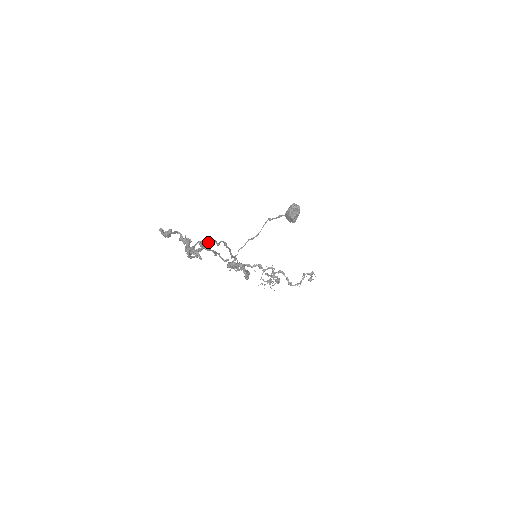
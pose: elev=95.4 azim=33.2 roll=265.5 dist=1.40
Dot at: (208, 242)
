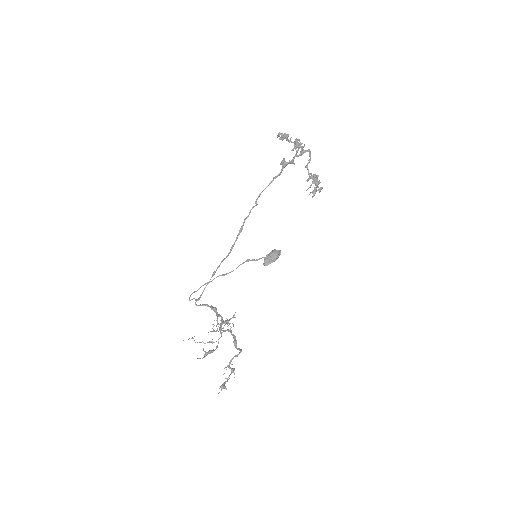
Dot at: (259, 195)
